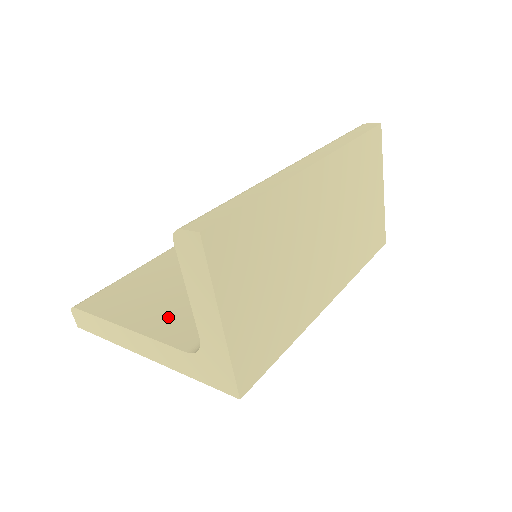
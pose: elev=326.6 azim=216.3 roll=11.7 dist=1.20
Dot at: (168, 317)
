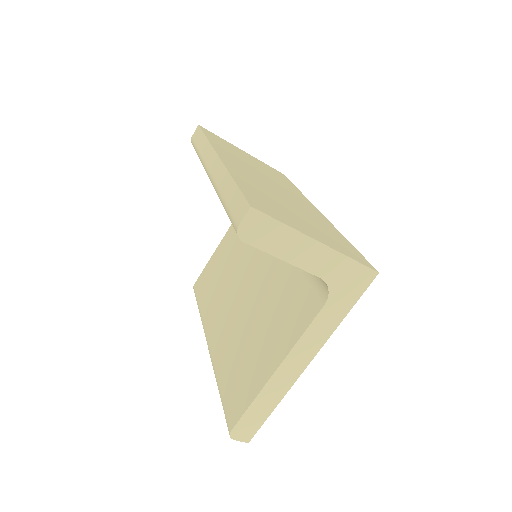
Dot at: (282, 330)
